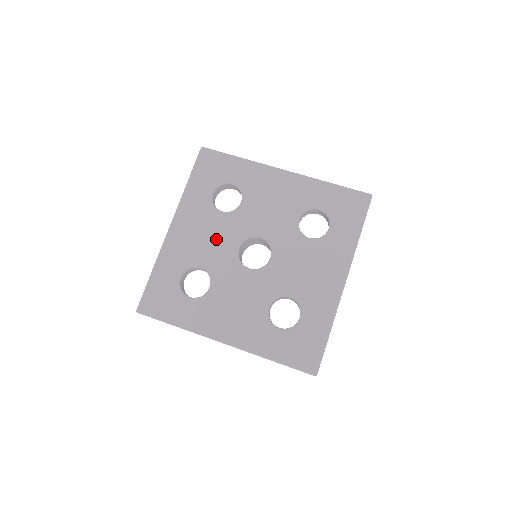
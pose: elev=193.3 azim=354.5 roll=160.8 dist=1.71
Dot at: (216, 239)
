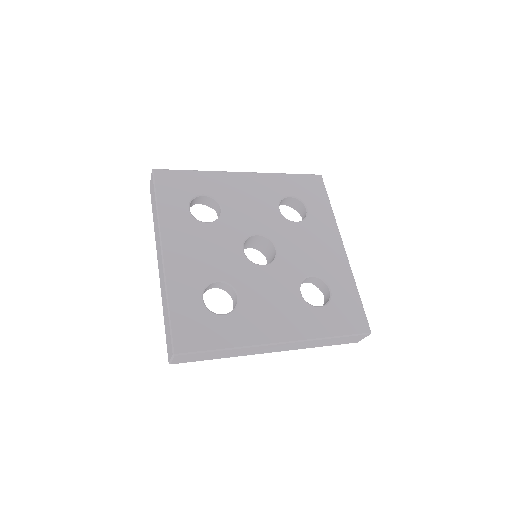
Dot at: (253, 212)
